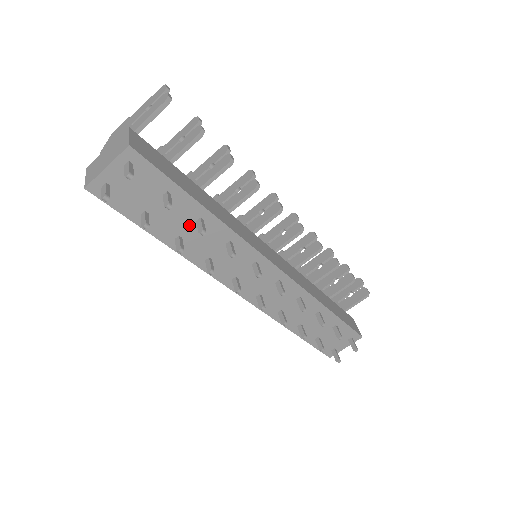
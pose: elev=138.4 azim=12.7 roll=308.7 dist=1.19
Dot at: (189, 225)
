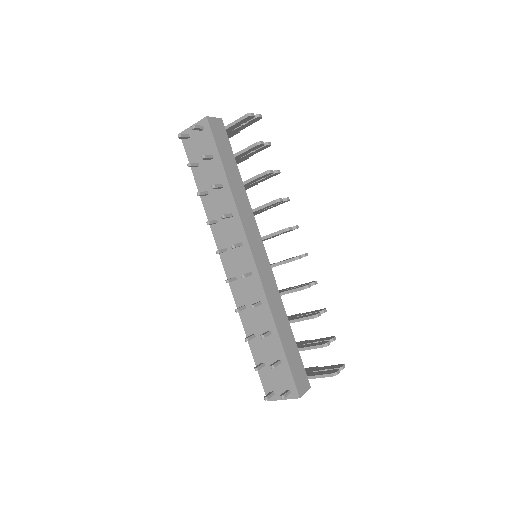
Dot at: occluded
